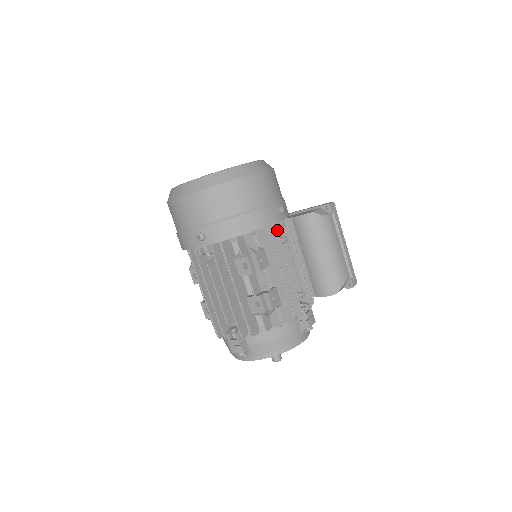
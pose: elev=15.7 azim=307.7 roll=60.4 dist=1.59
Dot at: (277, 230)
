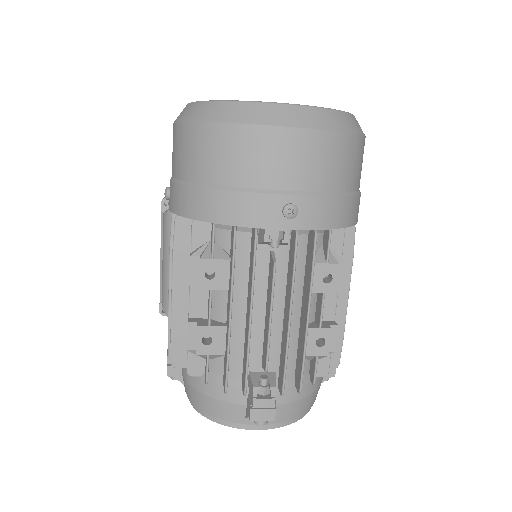
Dot at: occluded
